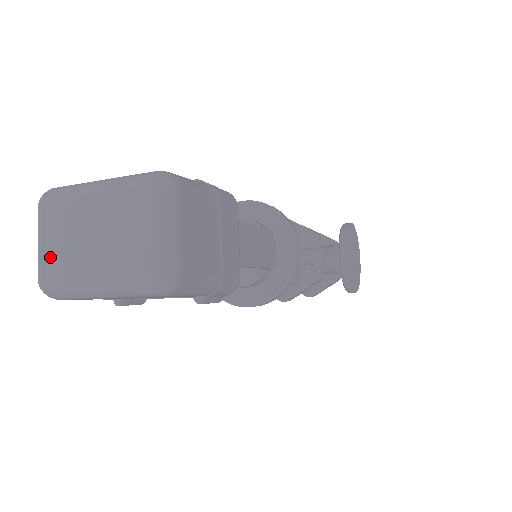
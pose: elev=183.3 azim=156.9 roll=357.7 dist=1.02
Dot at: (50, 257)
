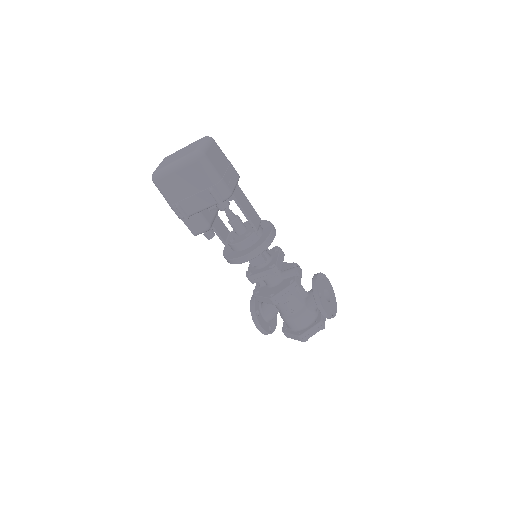
Dot at: (161, 166)
